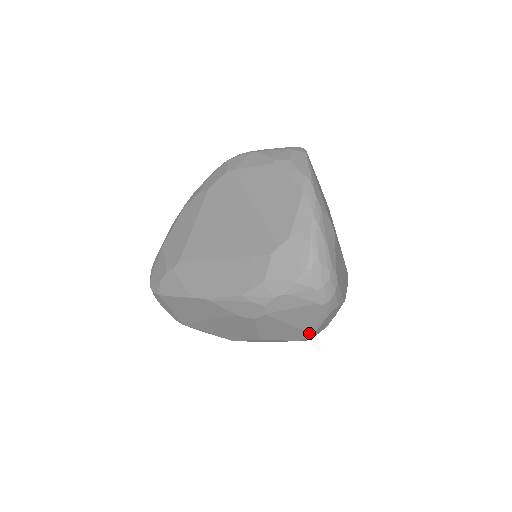
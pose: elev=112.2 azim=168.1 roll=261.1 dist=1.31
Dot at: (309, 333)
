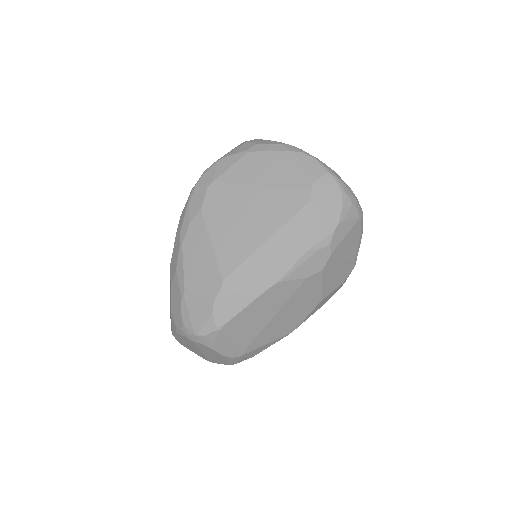
Dot at: (354, 262)
